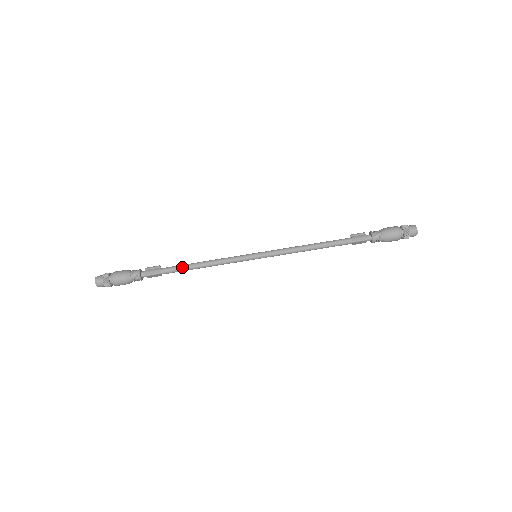
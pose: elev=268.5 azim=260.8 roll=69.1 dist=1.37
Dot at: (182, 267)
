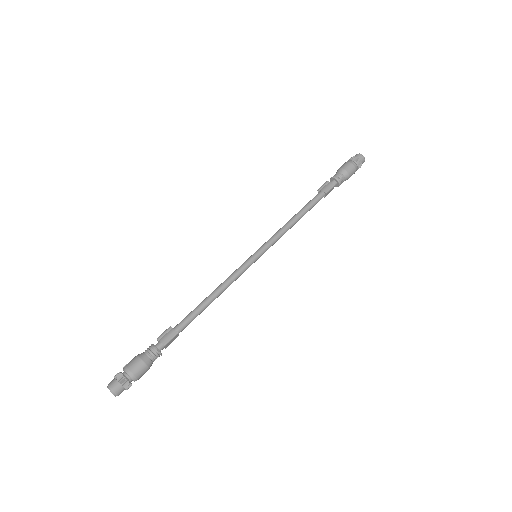
Dot at: (196, 311)
